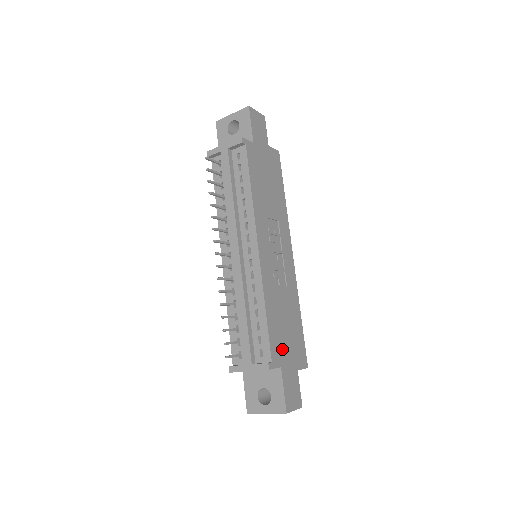
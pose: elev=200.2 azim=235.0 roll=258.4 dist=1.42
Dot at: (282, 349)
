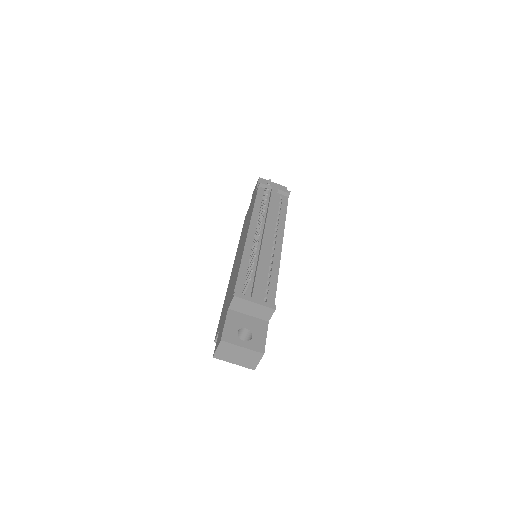
Dot at: occluded
